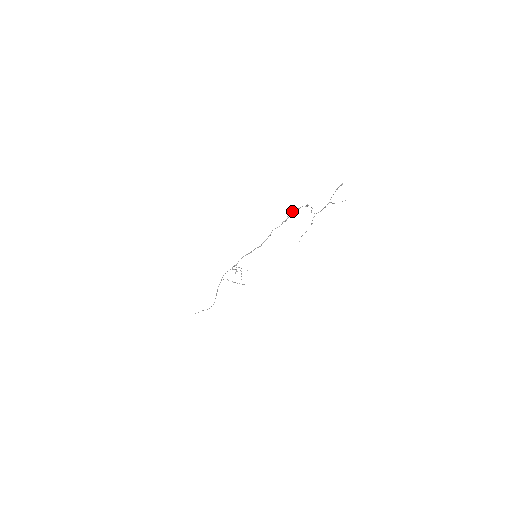
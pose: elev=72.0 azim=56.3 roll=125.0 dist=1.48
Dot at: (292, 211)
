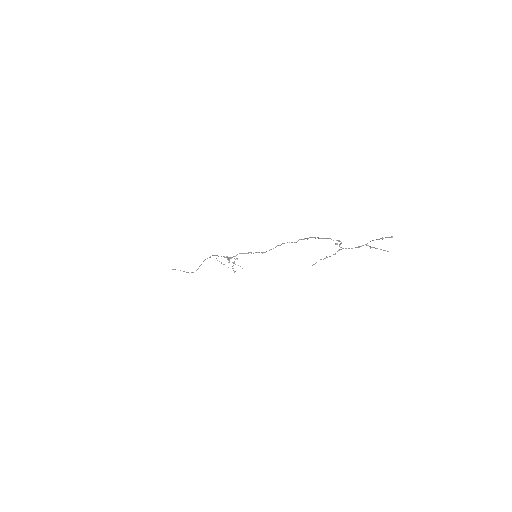
Dot at: (315, 237)
